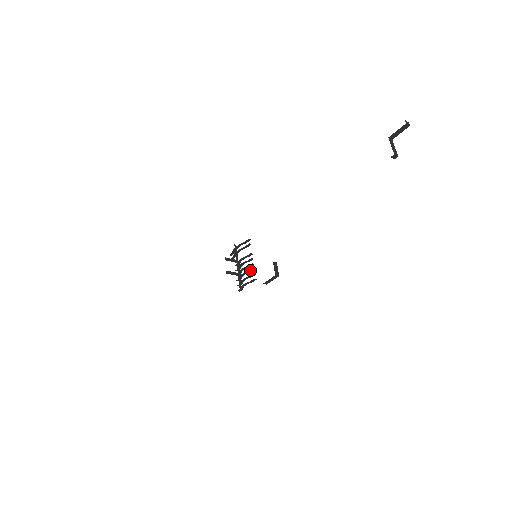
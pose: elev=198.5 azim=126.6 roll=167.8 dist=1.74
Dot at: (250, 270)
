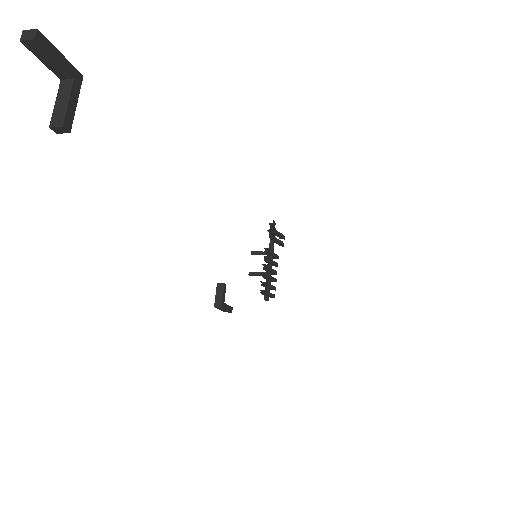
Dot at: (263, 274)
